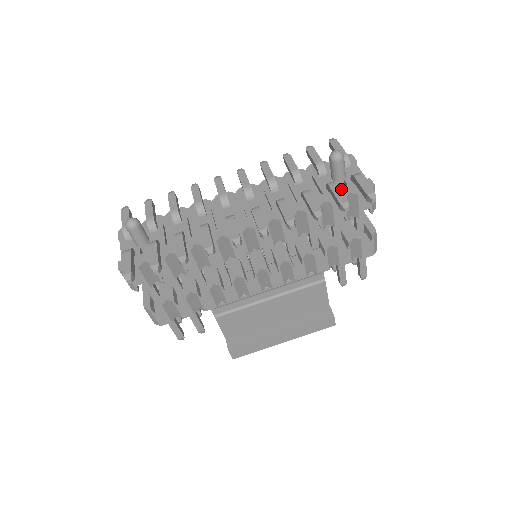
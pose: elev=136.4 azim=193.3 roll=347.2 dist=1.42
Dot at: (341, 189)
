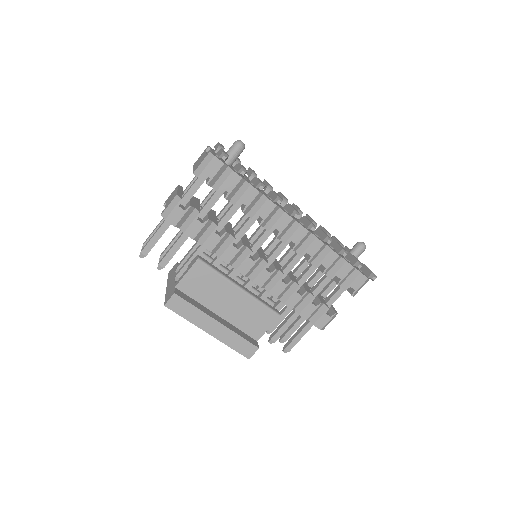
Dot at: occluded
